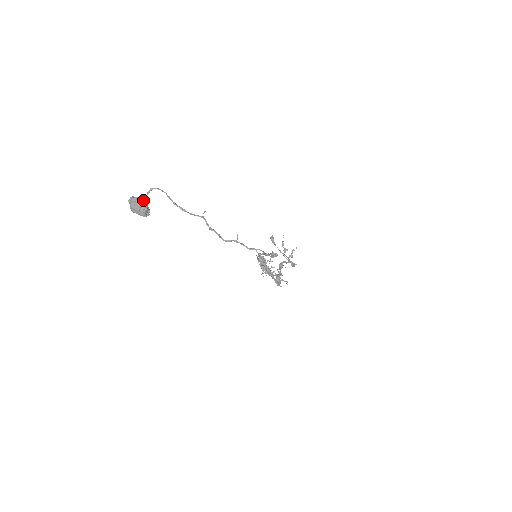
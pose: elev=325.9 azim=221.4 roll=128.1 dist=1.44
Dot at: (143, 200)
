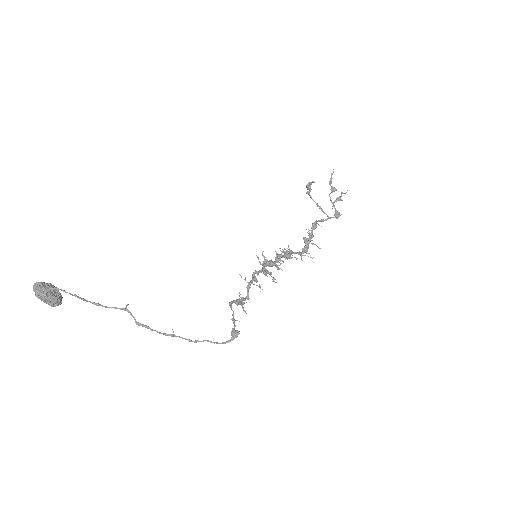
Dot at: (45, 295)
